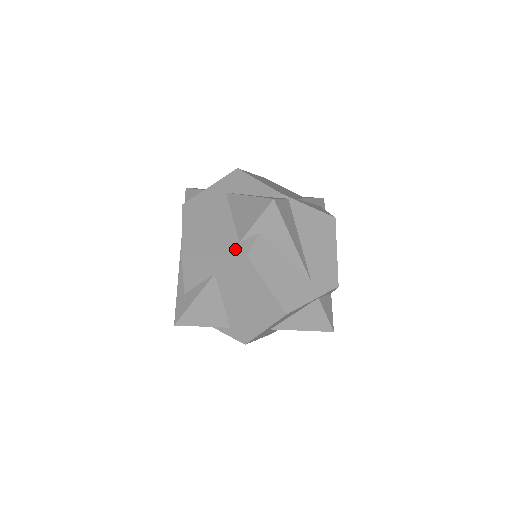
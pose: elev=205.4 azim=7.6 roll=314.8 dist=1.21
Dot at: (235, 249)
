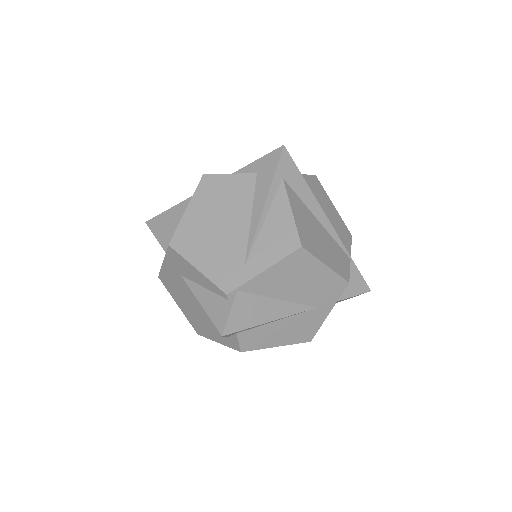
Dot at: (228, 343)
